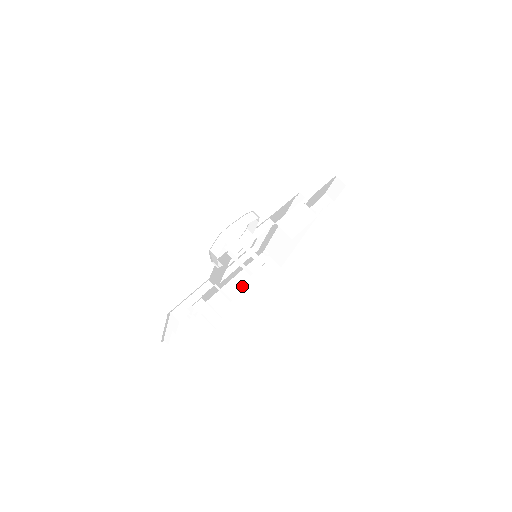
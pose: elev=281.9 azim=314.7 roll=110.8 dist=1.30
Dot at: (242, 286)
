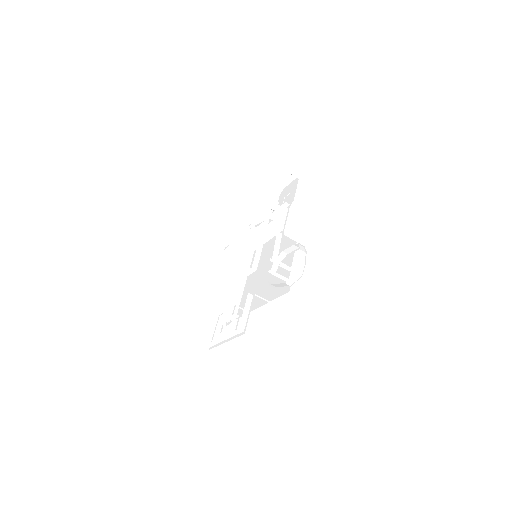
Dot at: occluded
